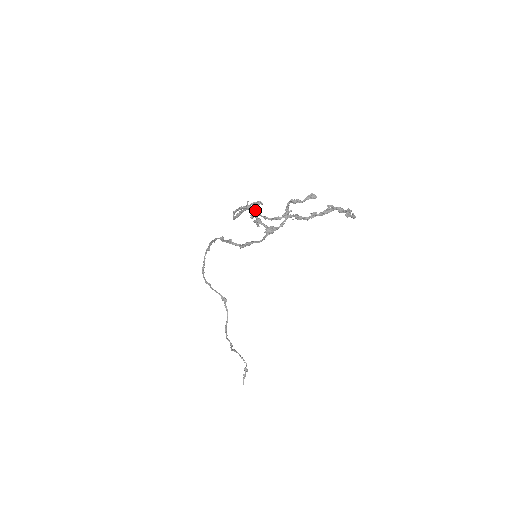
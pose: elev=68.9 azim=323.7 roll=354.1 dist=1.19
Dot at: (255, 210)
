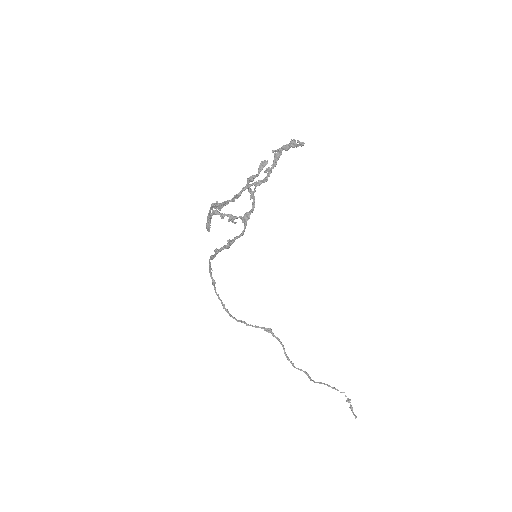
Dot at: (215, 204)
